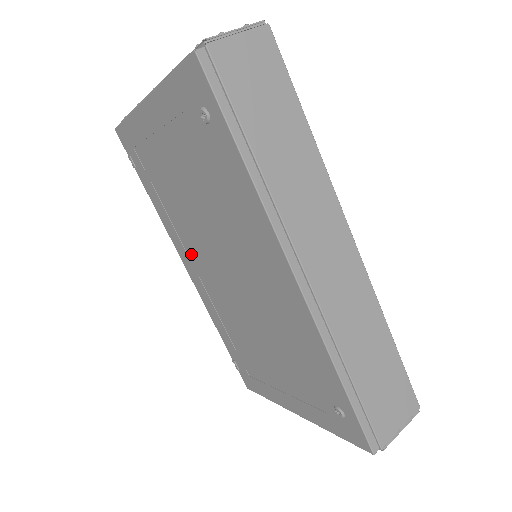
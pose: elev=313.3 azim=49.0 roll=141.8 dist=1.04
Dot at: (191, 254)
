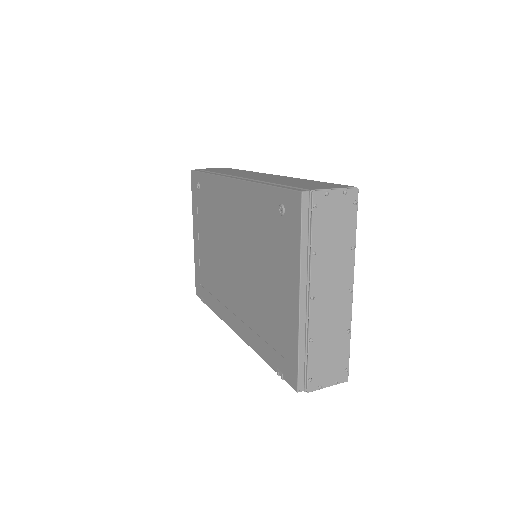
Dot at: (228, 303)
